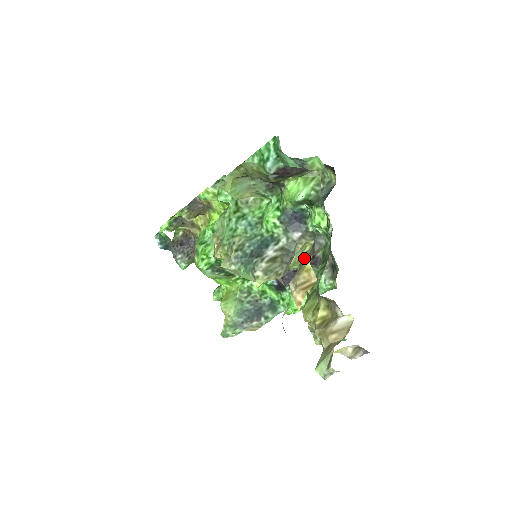
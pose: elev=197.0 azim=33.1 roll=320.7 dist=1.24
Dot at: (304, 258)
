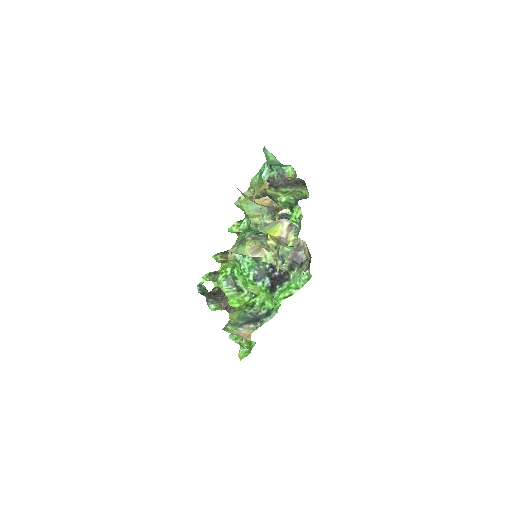
Dot at: occluded
